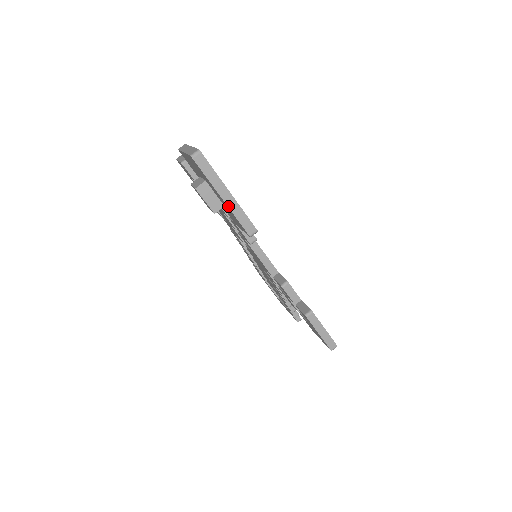
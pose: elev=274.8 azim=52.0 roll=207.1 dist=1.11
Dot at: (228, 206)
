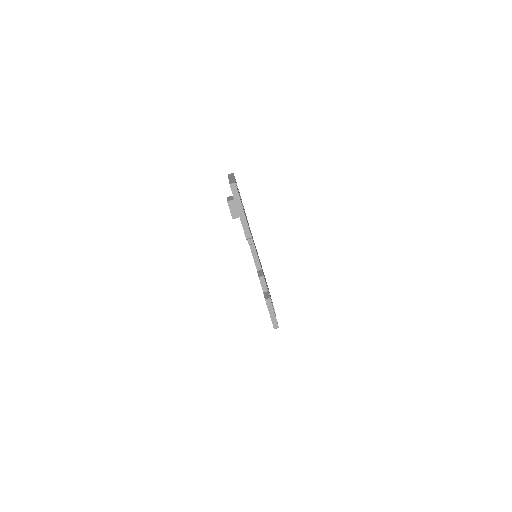
Dot at: (240, 218)
